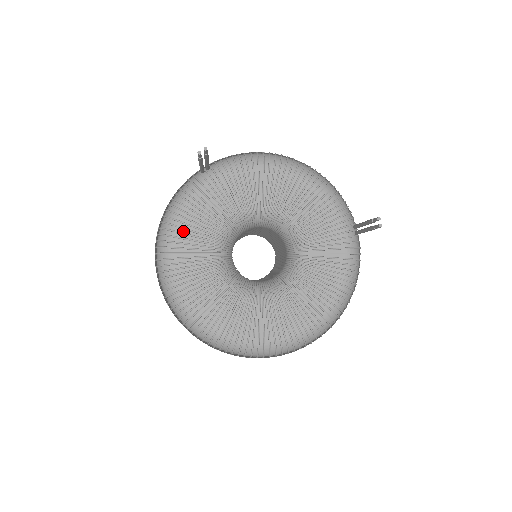
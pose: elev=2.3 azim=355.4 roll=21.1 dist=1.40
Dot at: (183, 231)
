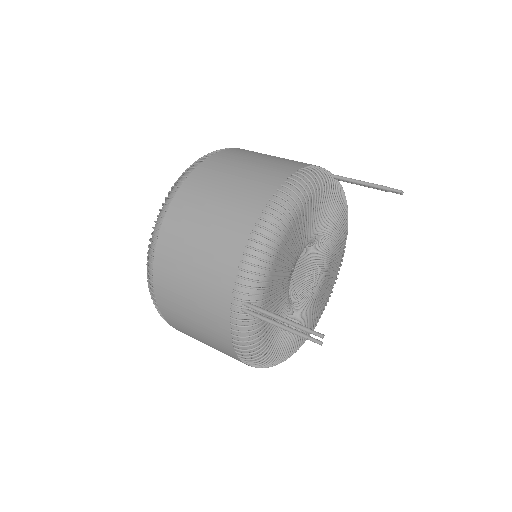
Dot at: (271, 343)
